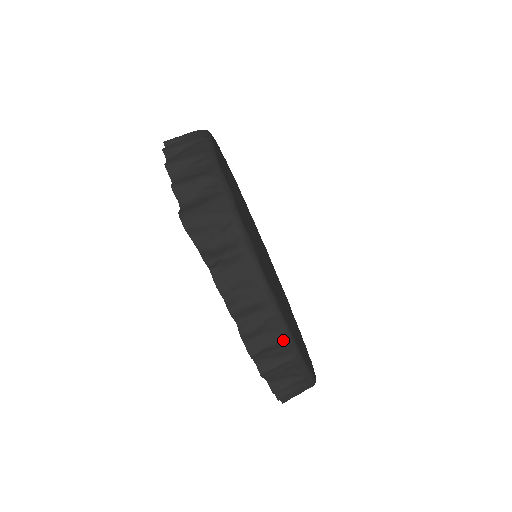
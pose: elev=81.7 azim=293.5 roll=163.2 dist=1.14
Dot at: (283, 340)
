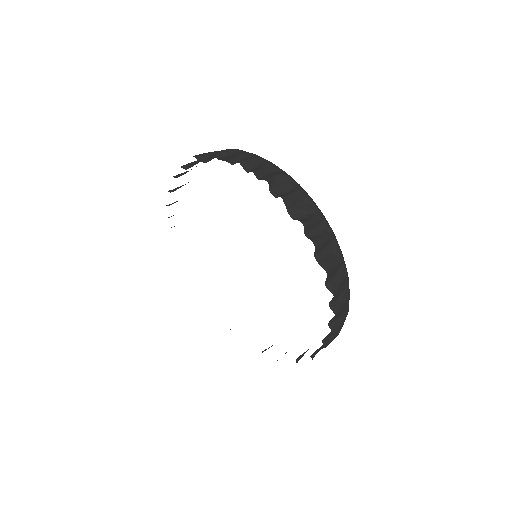
Dot at: (284, 173)
